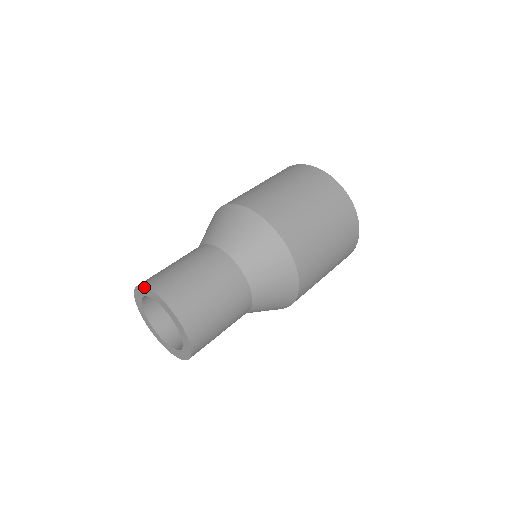
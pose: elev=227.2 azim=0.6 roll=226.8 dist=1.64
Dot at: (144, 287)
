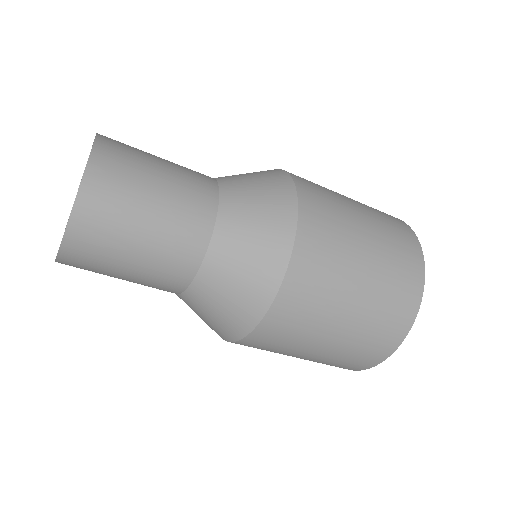
Dot at: occluded
